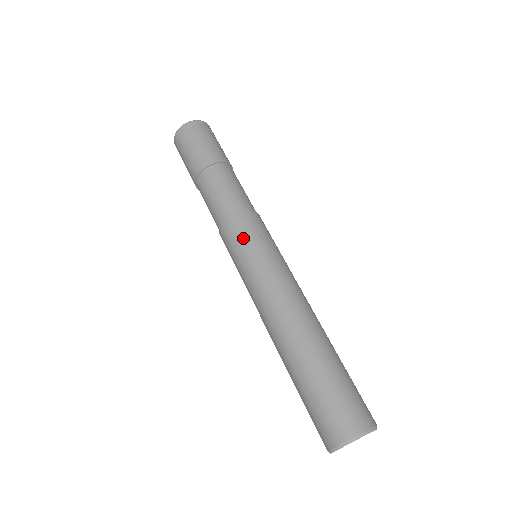
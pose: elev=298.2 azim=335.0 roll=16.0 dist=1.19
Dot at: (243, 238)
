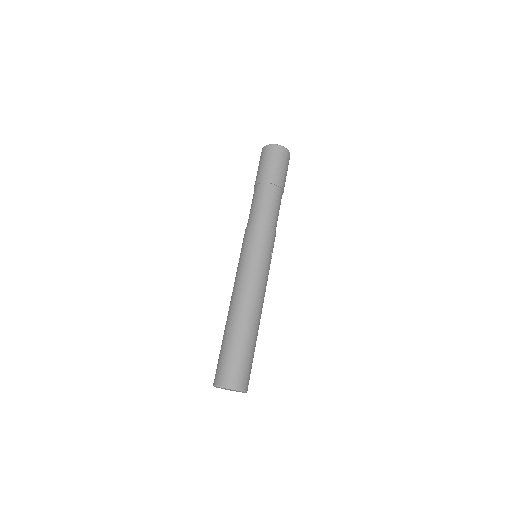
Dot at: (266, 245)
